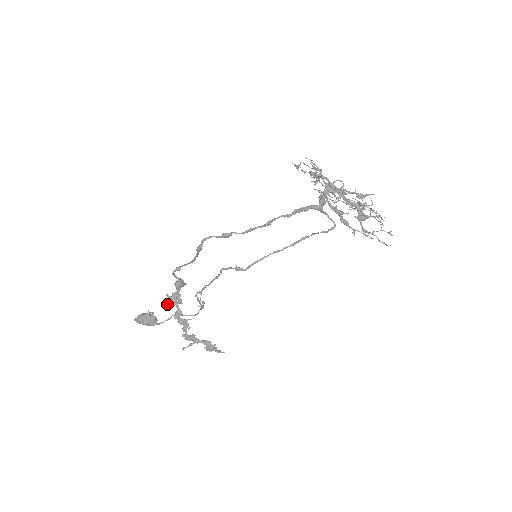
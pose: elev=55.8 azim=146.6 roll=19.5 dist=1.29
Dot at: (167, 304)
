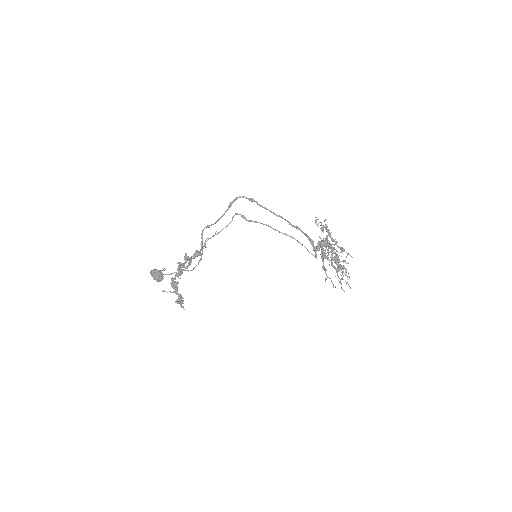
Dot at: (180, 263)
